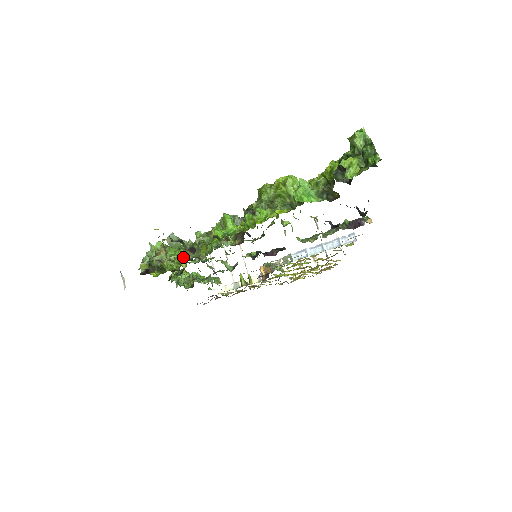
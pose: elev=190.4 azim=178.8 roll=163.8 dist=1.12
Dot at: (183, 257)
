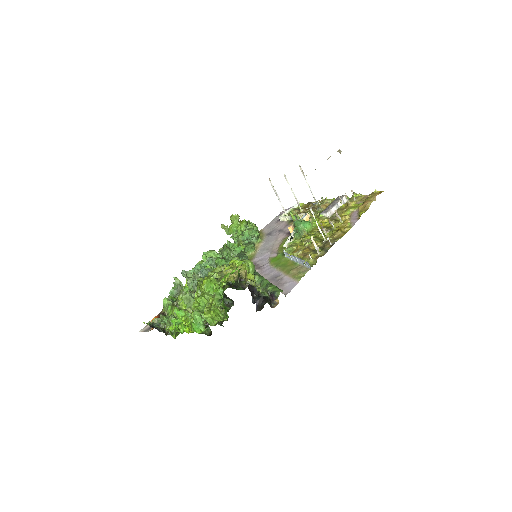
Dot at: occluded
